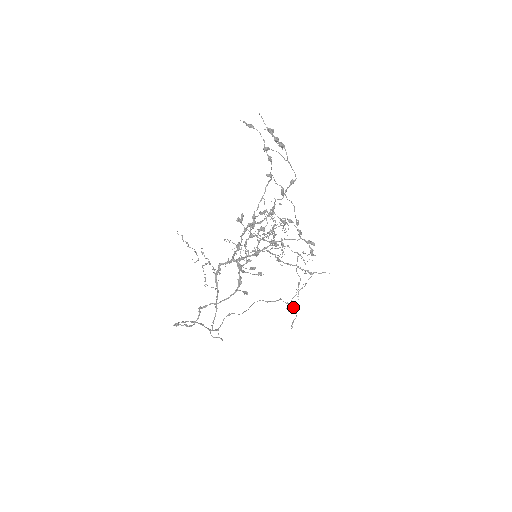
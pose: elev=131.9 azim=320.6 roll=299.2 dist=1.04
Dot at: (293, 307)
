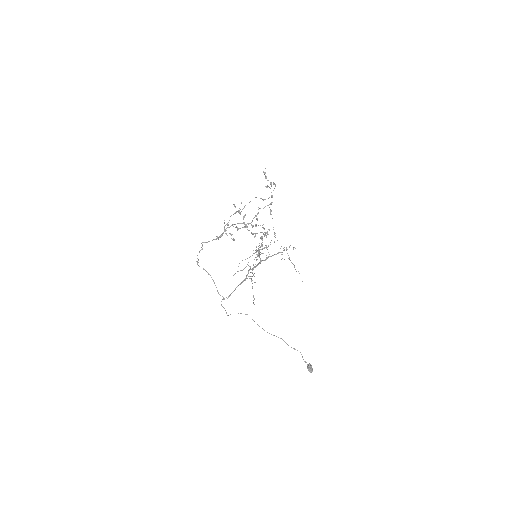
Dot at: (308, 367)
